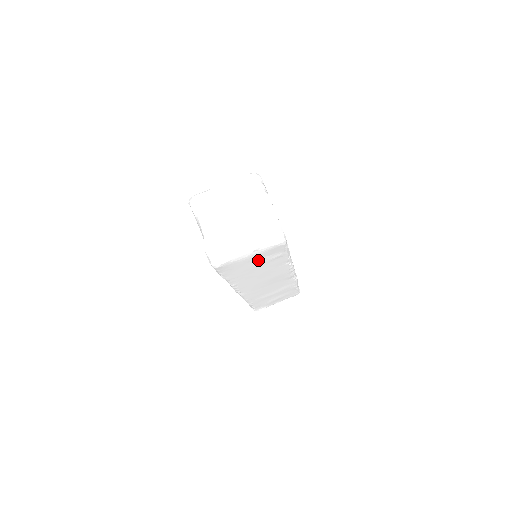
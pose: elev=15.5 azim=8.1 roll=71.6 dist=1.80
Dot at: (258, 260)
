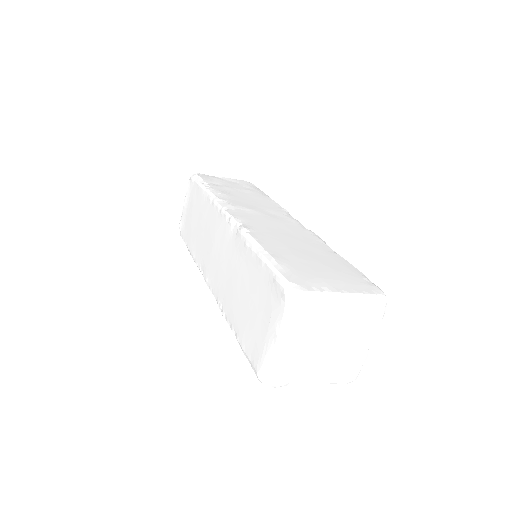
Dot at: occluded
